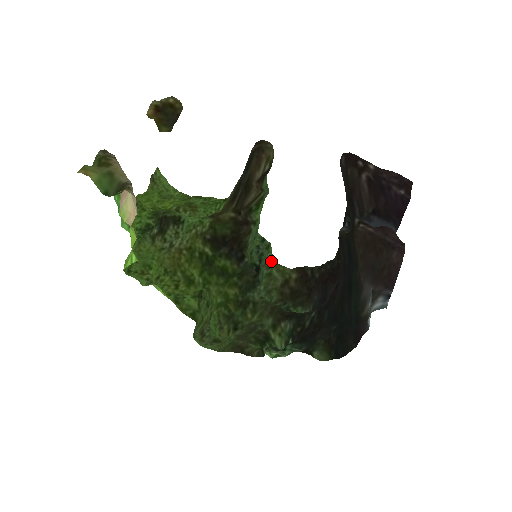
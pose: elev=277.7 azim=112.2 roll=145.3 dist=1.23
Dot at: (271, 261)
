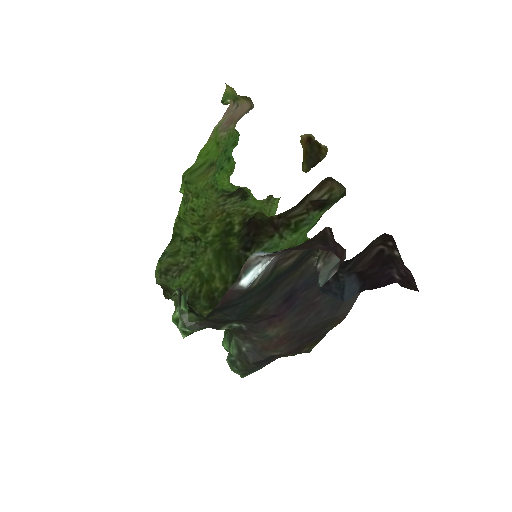
Dot at: occluded
